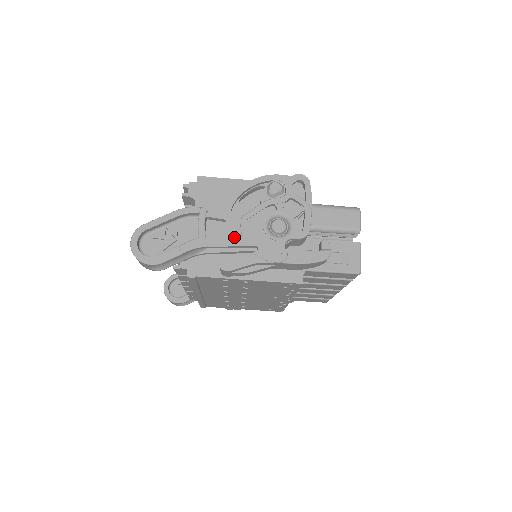
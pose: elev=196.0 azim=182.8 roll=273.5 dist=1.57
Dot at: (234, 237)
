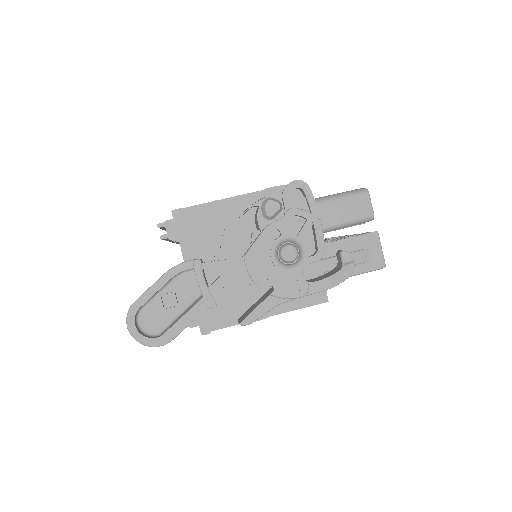
Dot at: (243, 284)
